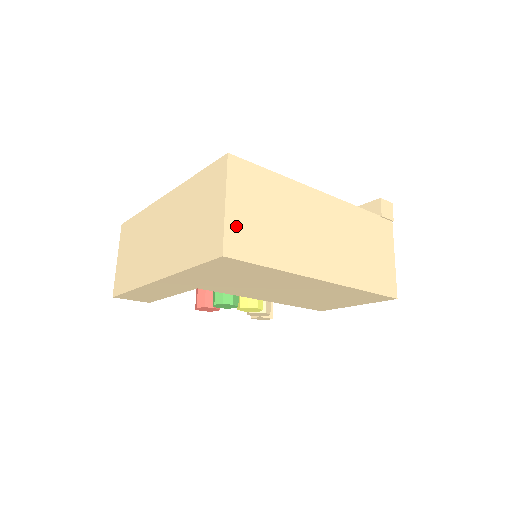
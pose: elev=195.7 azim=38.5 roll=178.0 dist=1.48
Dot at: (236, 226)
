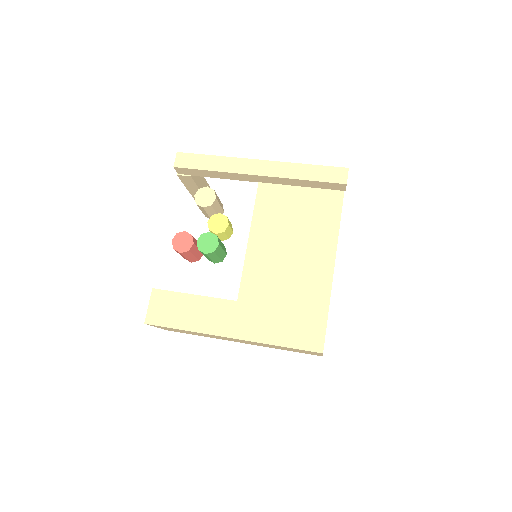
Dot at: occluded
